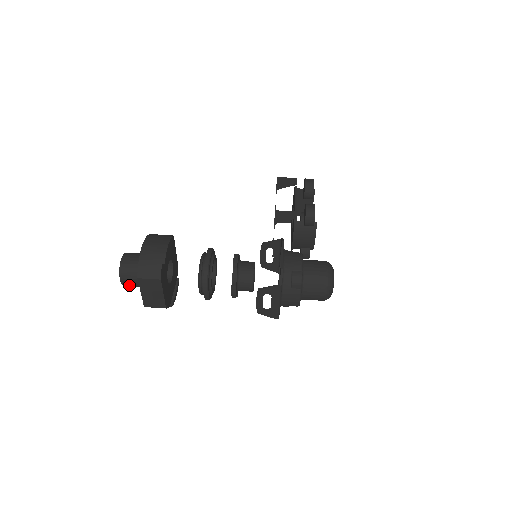
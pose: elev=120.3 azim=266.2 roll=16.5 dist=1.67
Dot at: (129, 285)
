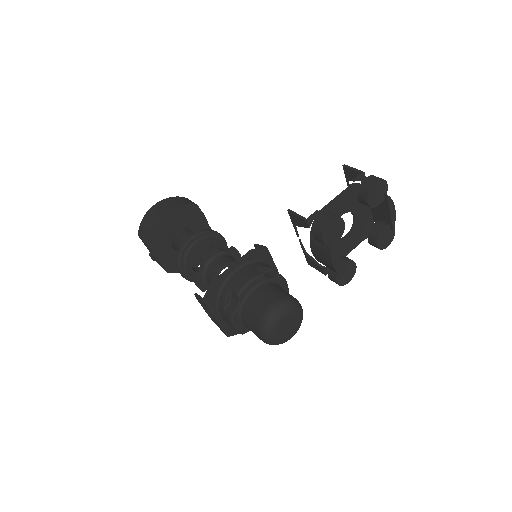
Dot at: occluded
